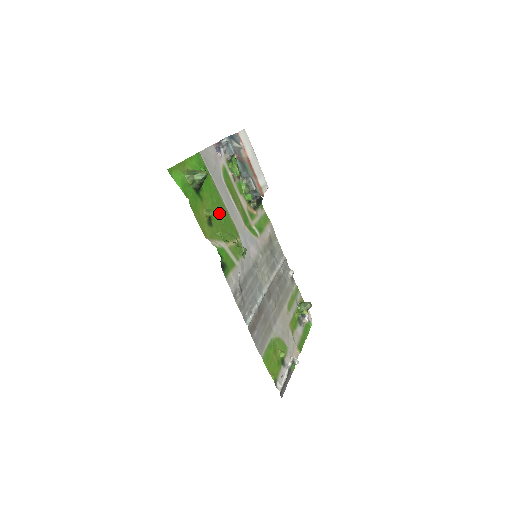
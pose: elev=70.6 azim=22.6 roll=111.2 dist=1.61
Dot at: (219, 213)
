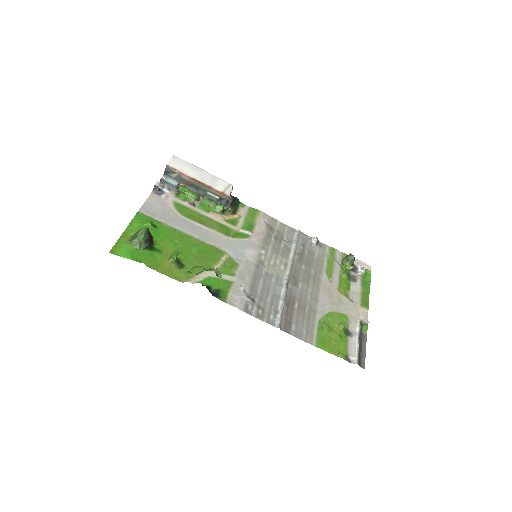
Dot at: (188, 249)
